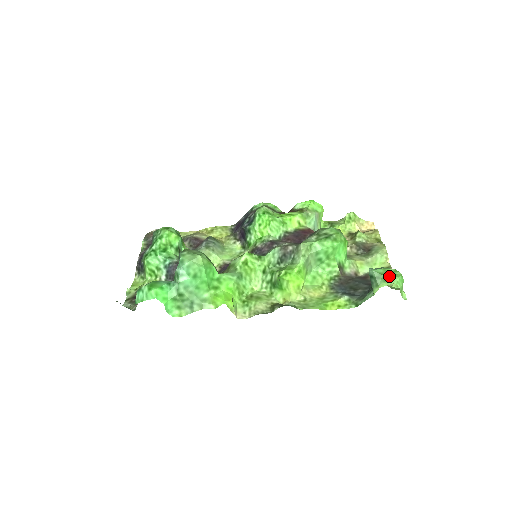
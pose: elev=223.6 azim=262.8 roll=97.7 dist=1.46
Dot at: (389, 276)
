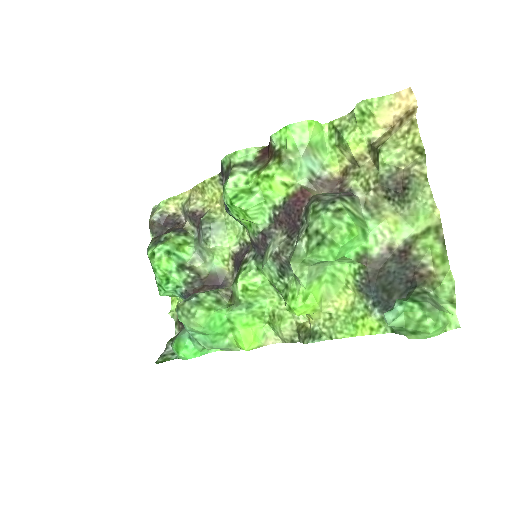
Dot at: (414, 330)
